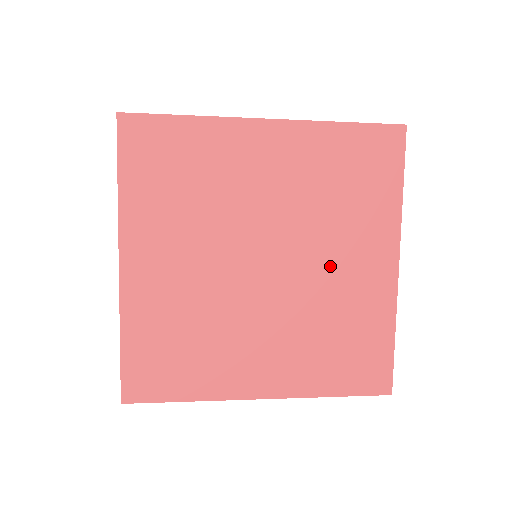
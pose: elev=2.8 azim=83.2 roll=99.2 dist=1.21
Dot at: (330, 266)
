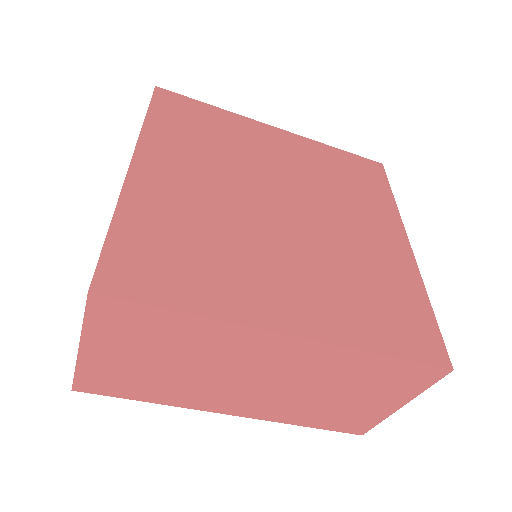
Dot at: (347, 227)
